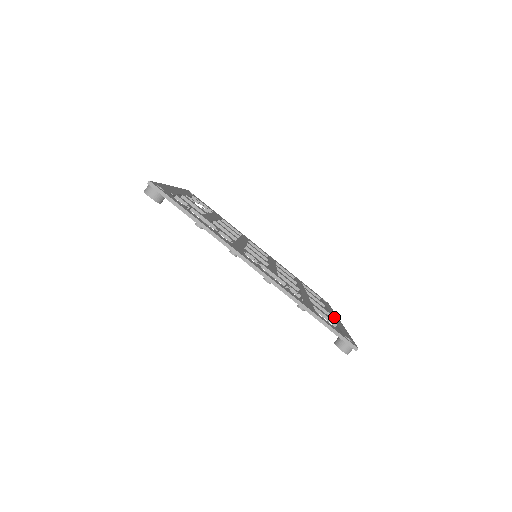
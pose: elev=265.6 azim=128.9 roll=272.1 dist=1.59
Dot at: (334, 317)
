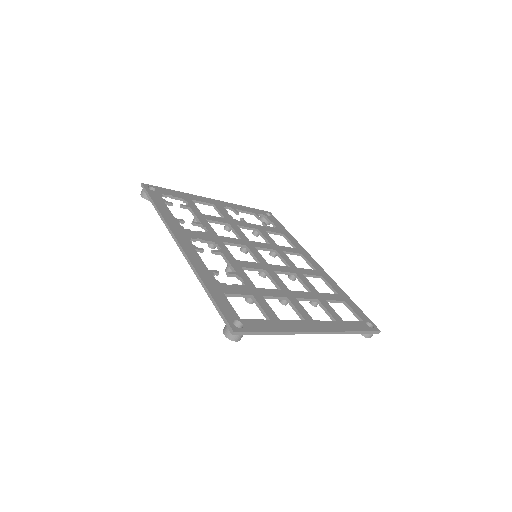
Dot at: (305, 323)
